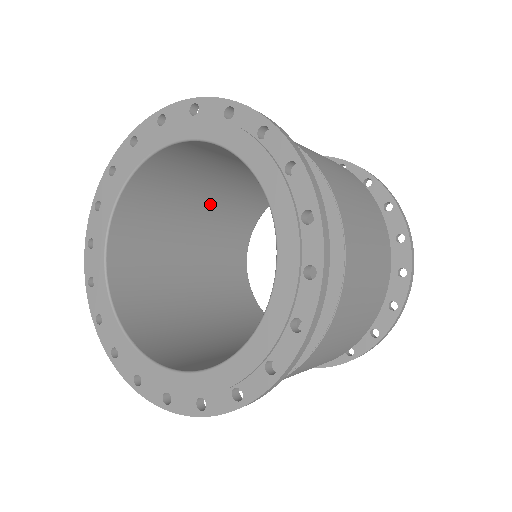
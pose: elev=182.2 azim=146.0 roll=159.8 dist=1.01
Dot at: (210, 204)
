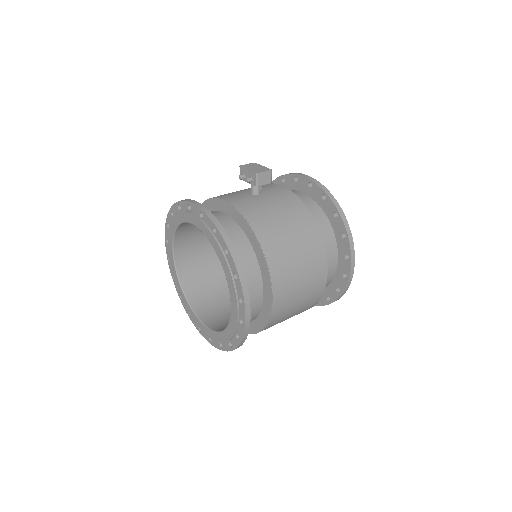
Dot at: occluded
